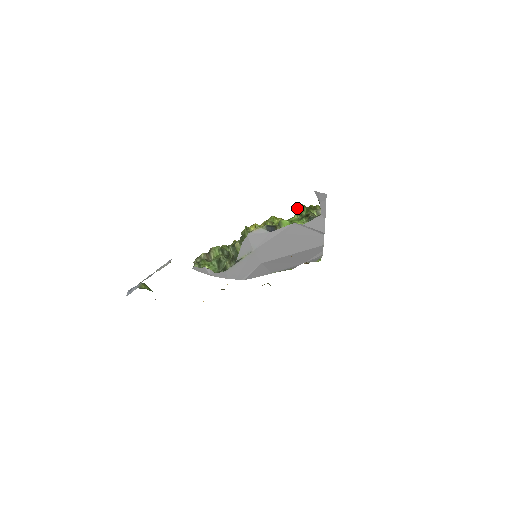
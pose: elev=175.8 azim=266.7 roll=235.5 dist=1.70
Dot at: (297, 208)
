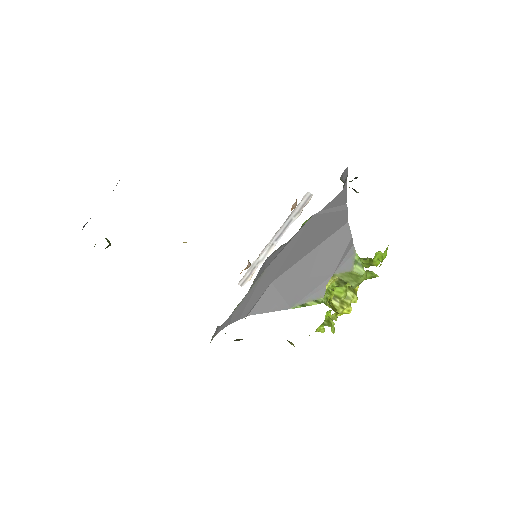
Dot at: occluded
